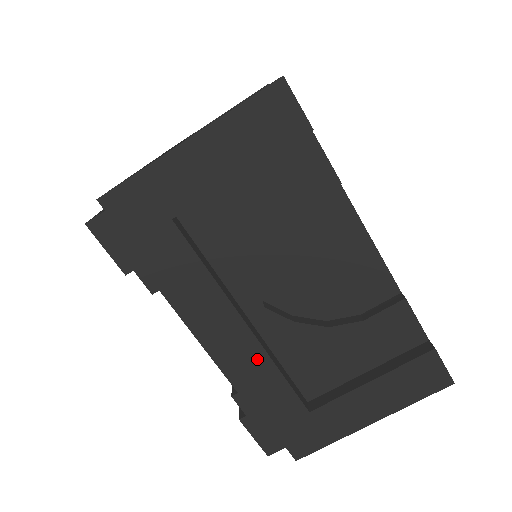
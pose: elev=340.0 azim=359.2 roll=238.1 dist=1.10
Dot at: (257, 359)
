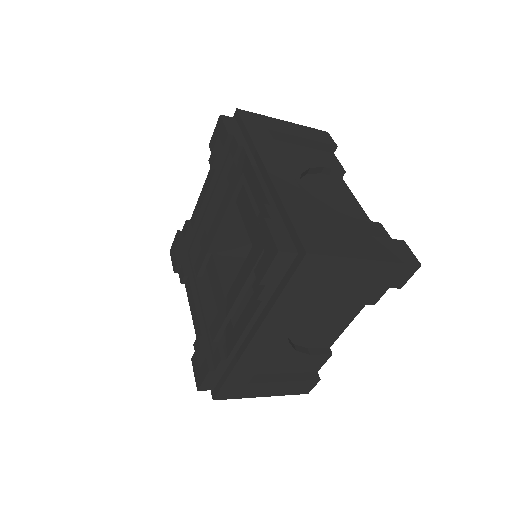
Dot at: (262, 354)
